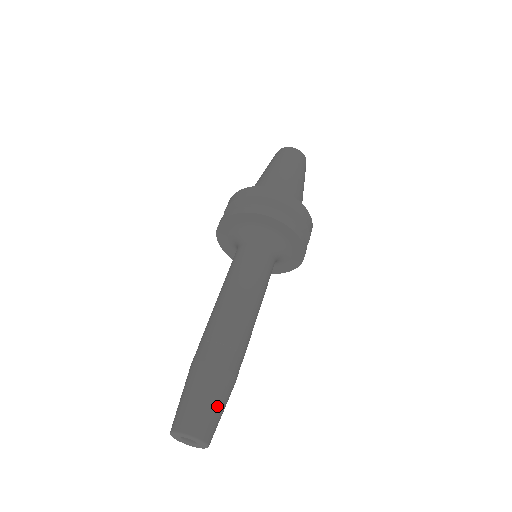
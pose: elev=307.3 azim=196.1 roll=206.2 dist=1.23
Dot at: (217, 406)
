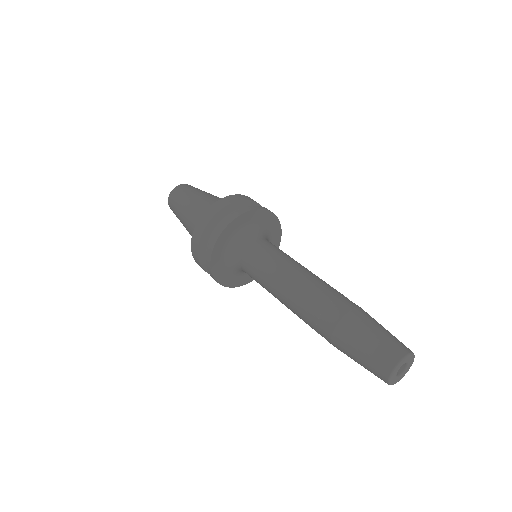
Dot at: (385, 330)
